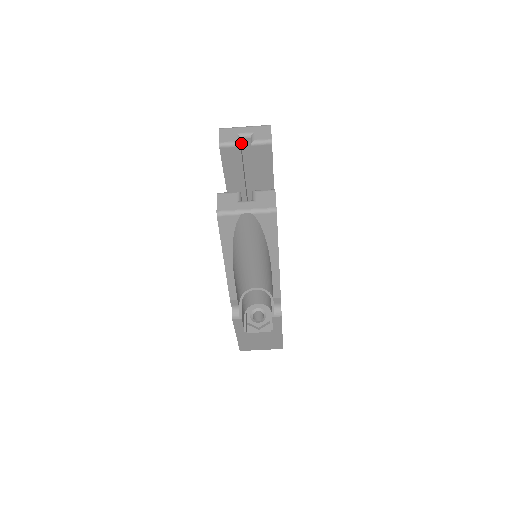
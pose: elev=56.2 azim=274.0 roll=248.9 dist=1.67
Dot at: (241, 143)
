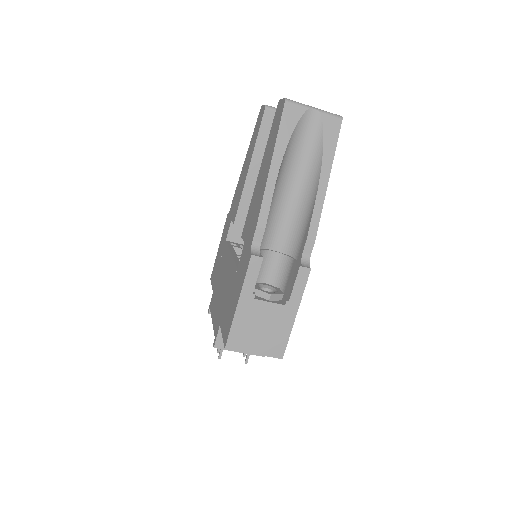
Dot at: occluded
